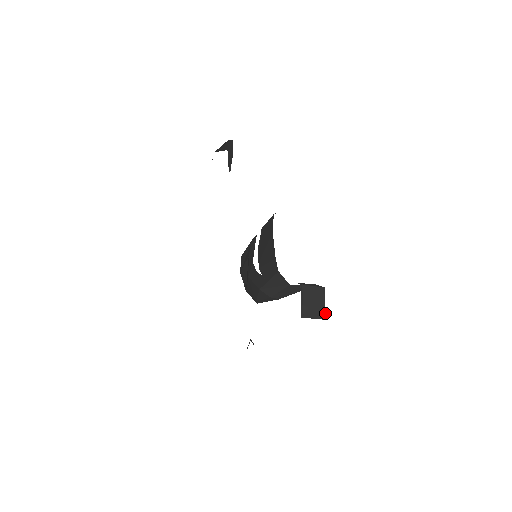
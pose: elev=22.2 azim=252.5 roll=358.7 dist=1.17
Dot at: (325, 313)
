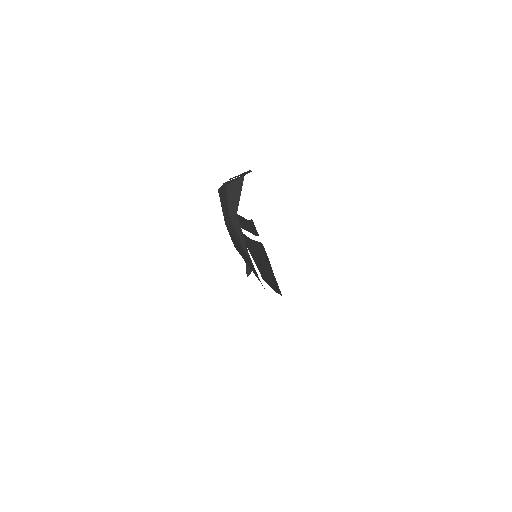
Dot at: occluded
